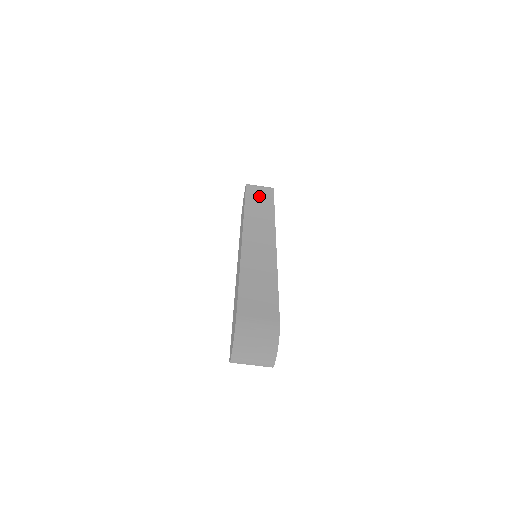
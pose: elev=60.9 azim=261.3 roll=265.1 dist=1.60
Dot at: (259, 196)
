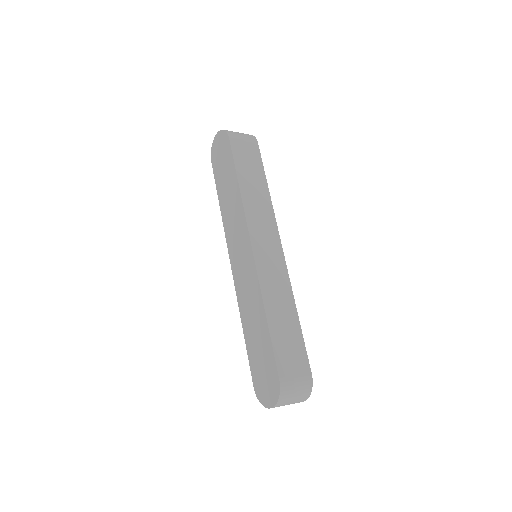
Dot at: (248, 161)
